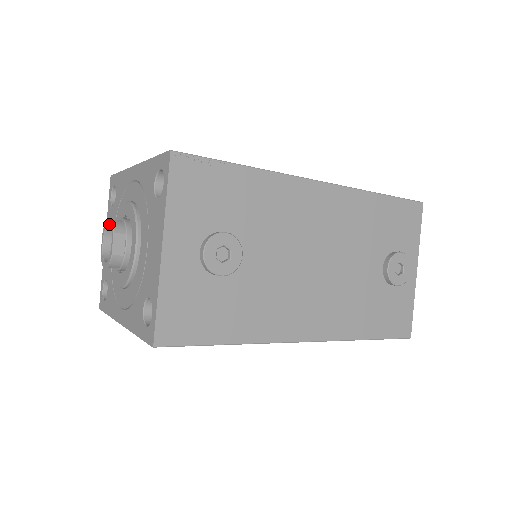
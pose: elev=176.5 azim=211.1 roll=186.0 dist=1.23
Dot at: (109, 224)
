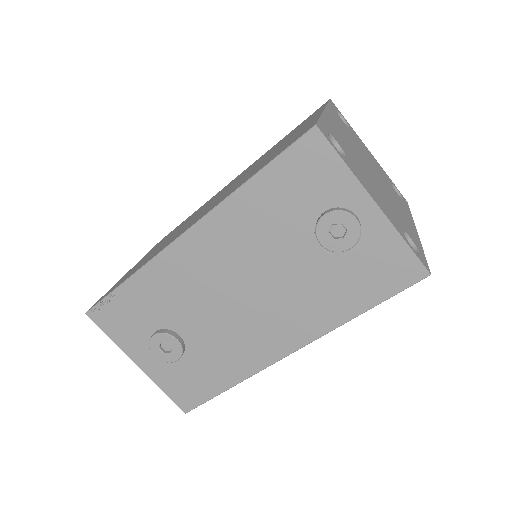
Dot at: occluded
